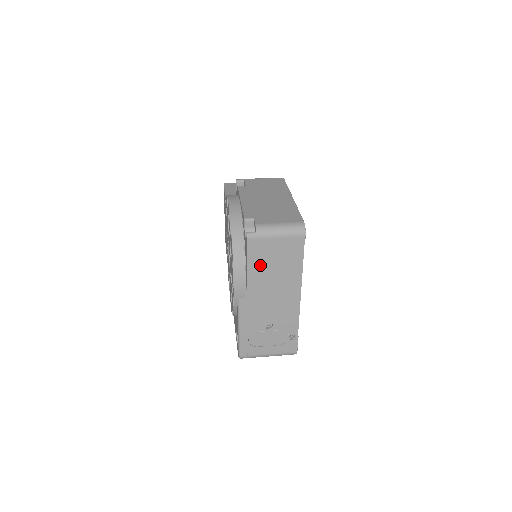
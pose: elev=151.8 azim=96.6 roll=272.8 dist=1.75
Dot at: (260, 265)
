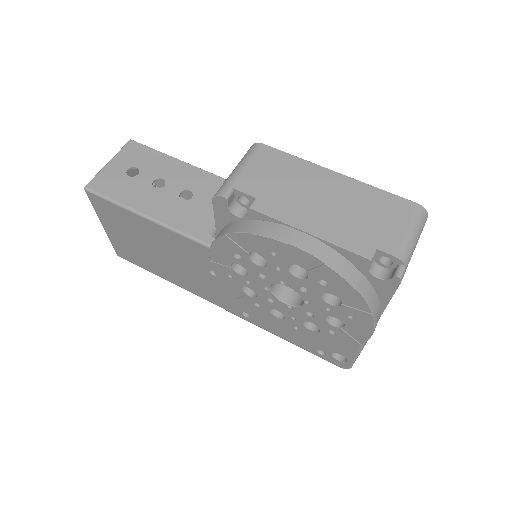
Dot at: occluded
